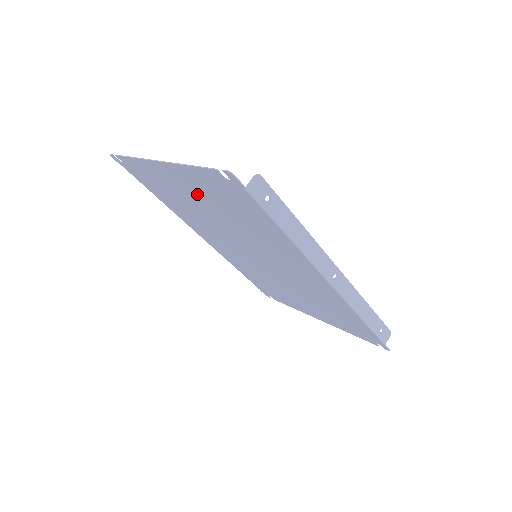
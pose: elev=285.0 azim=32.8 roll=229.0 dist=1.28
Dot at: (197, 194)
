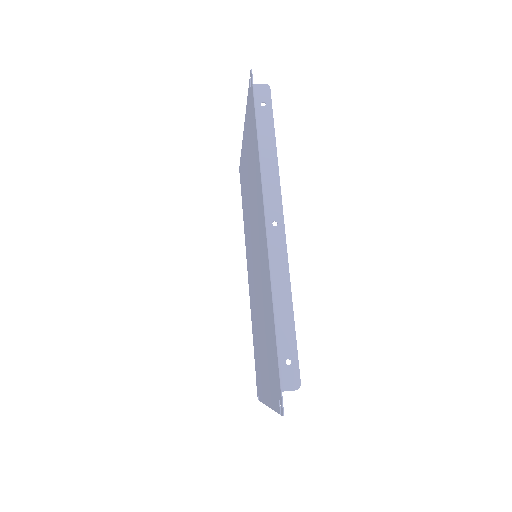
Dot at: occluded
